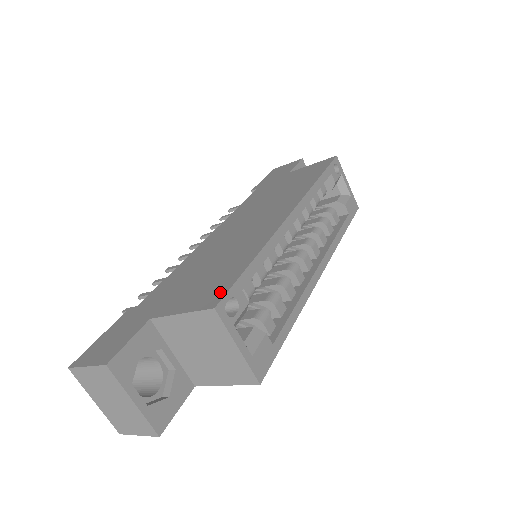
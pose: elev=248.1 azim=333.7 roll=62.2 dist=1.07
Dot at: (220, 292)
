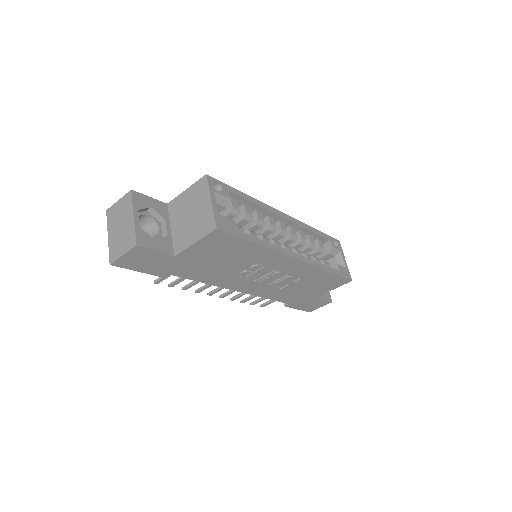
Dot at: occluded
